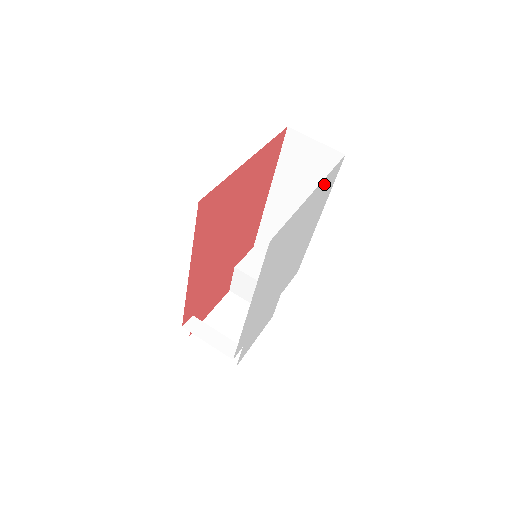
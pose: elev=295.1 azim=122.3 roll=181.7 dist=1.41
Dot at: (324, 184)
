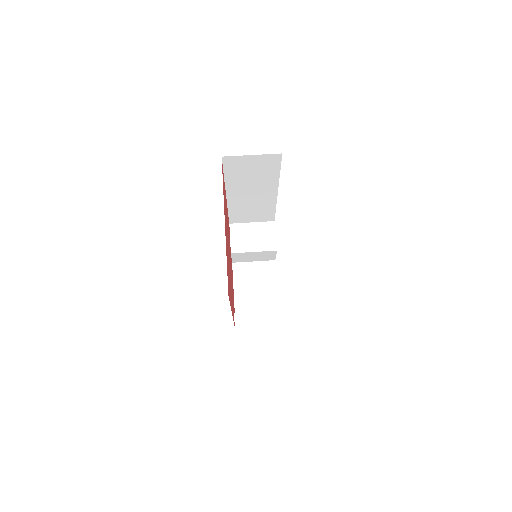
Dot at: occluded
